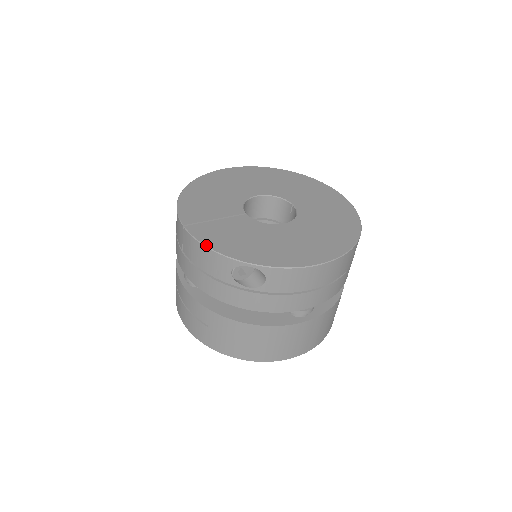
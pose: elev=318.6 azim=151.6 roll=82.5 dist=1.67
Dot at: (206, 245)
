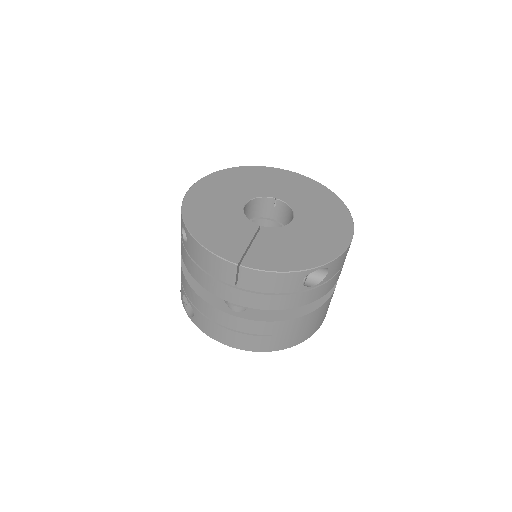
Dot at: (276, 271)
